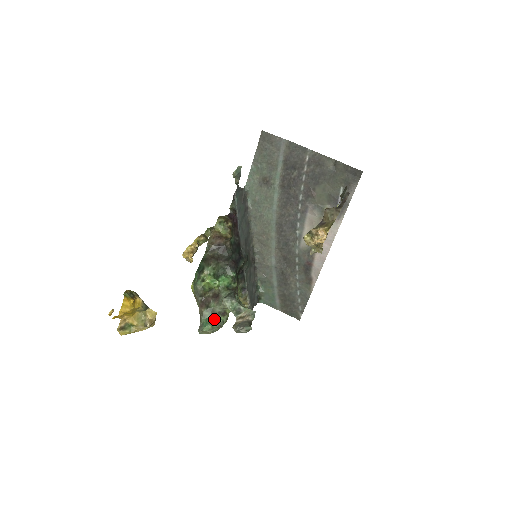
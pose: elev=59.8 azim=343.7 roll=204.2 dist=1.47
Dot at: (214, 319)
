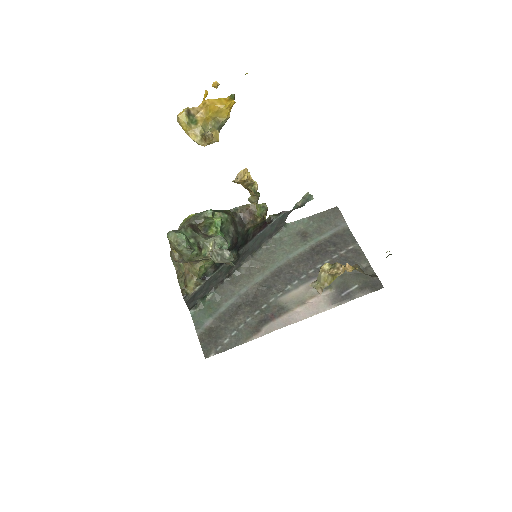
Dot at: (190, 241)
